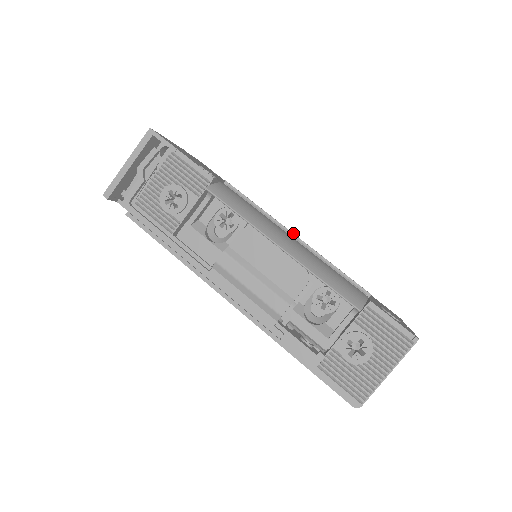
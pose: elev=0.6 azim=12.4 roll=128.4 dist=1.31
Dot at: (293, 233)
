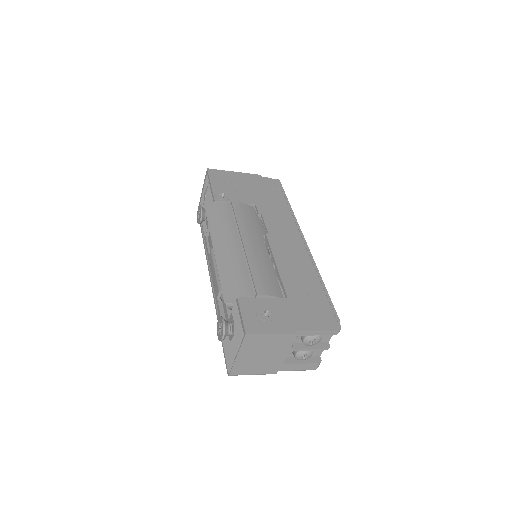
Dot at: (244, 241)
